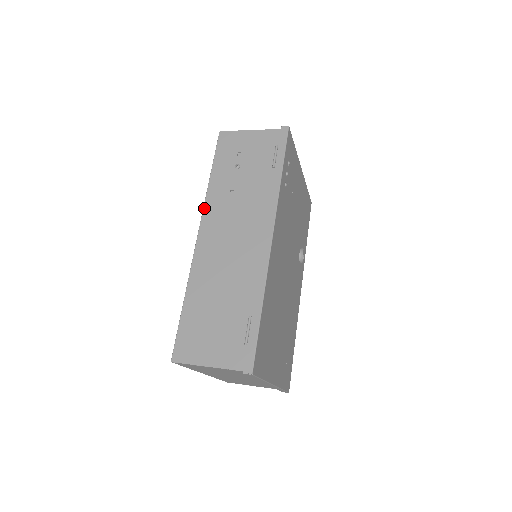
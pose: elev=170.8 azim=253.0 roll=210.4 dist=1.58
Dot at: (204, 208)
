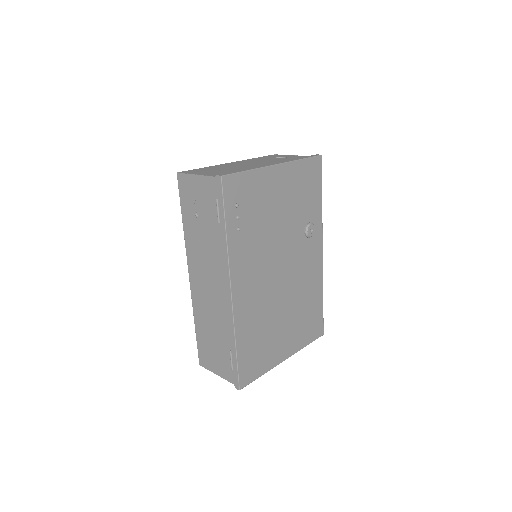
Dot at: (186, 252)
